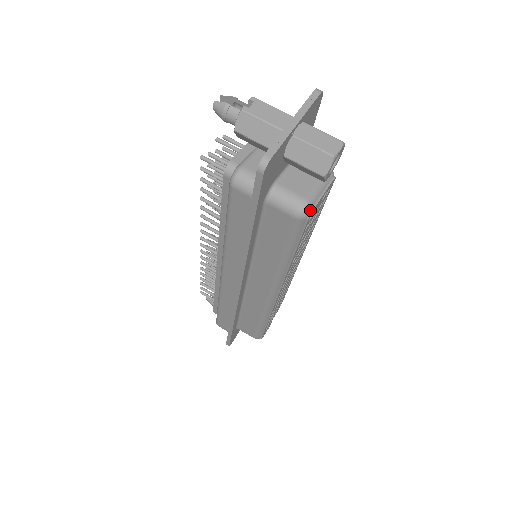
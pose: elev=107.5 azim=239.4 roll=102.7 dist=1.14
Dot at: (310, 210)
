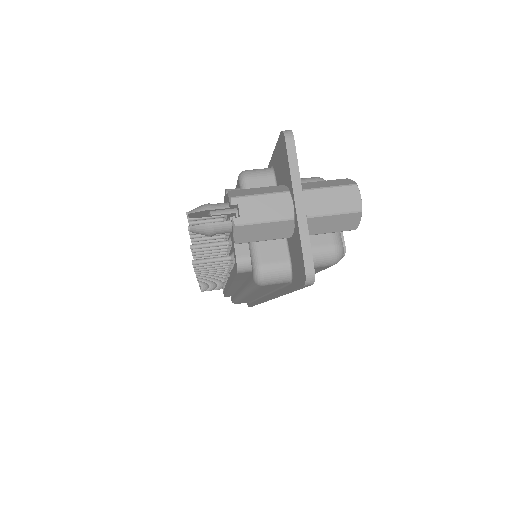
Dot at: (343, 250)
